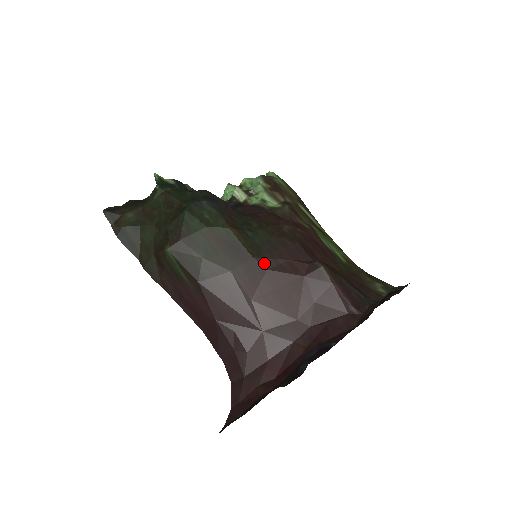
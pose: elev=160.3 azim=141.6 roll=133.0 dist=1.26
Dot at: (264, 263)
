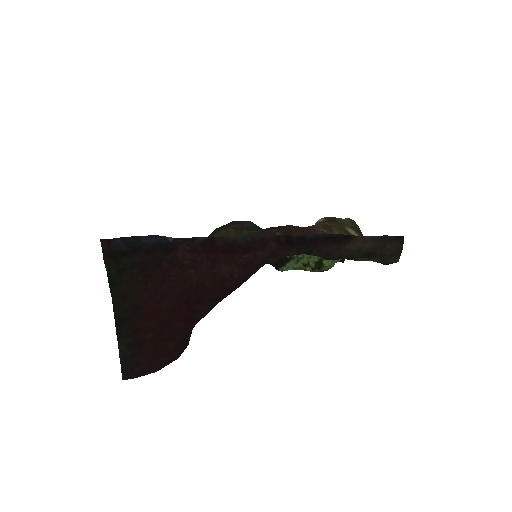
Dot at: occluded
